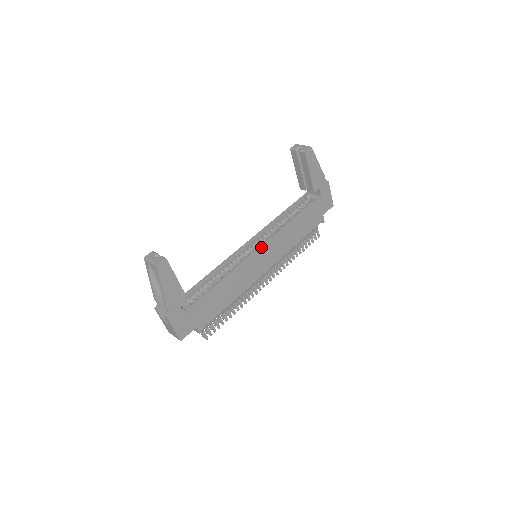
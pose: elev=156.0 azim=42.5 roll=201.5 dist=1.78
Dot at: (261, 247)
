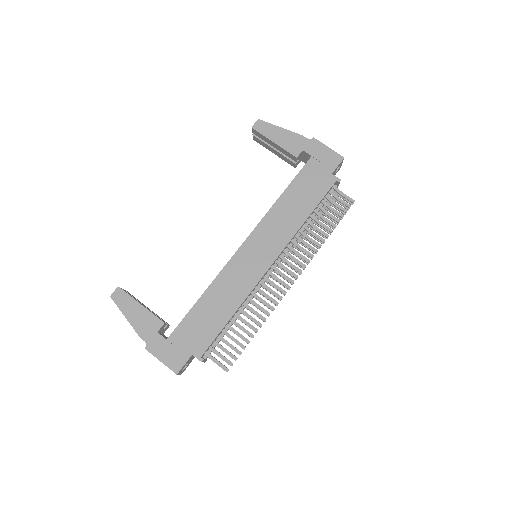
Dot at: (245, 241)
